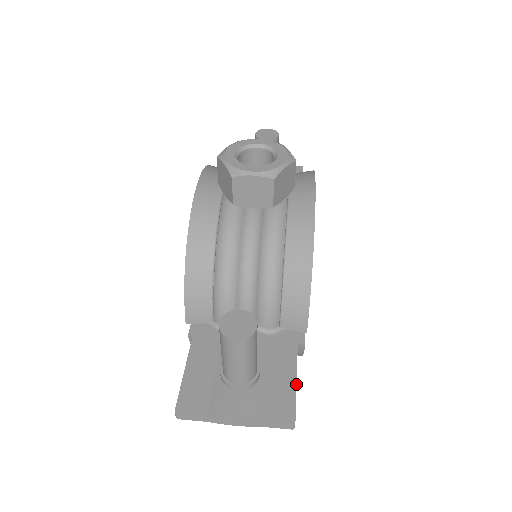
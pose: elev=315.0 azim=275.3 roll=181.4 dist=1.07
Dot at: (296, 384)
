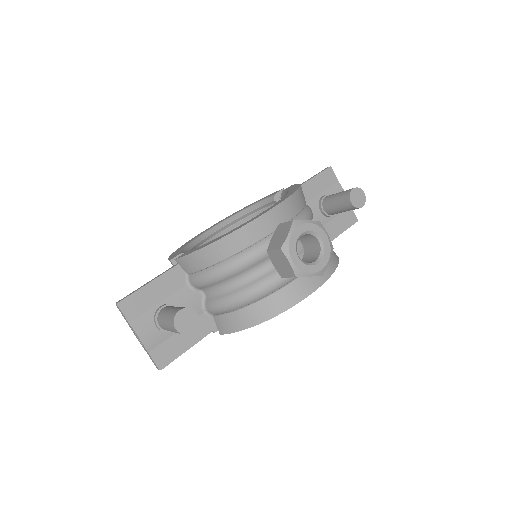
Dot at: occluded
